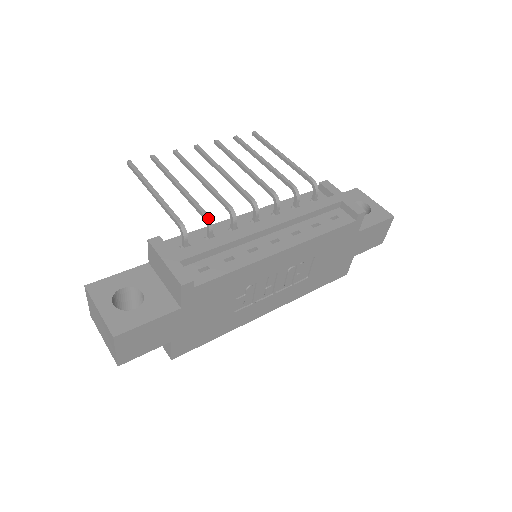
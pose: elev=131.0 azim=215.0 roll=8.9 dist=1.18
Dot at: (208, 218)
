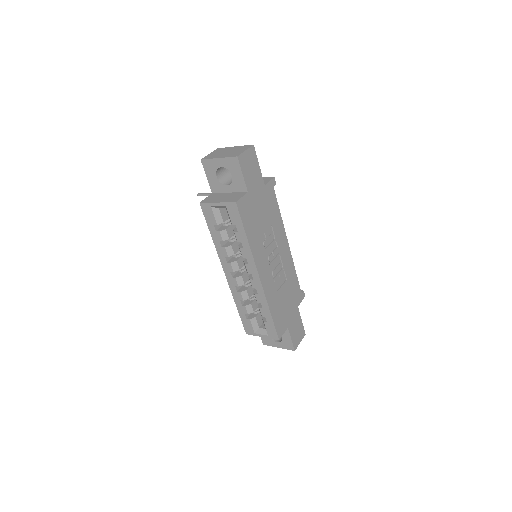
Dot at: occluded
